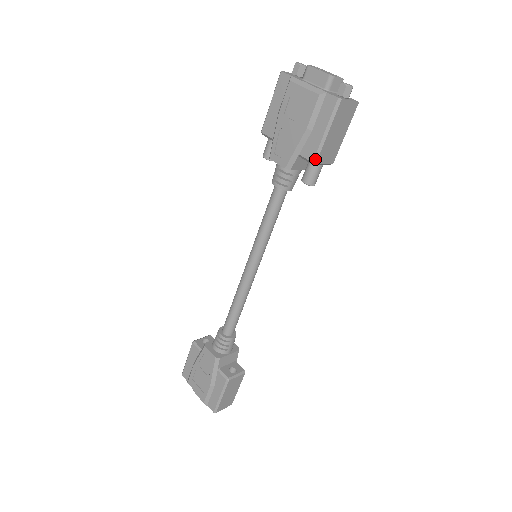
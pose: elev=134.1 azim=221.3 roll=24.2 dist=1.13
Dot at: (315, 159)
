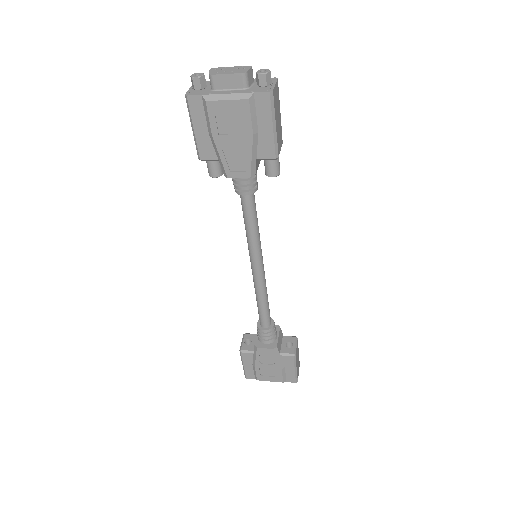
Dot at: (276, 154)
